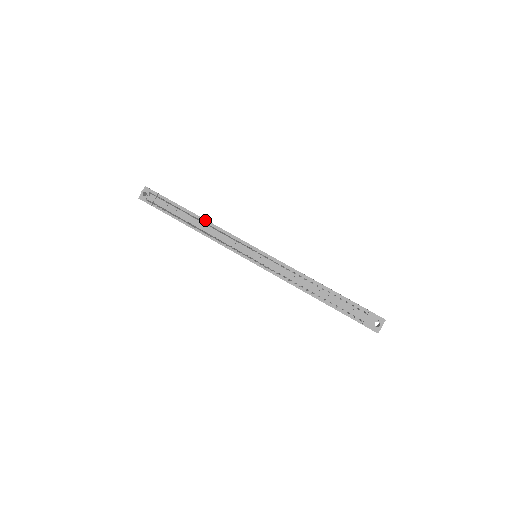
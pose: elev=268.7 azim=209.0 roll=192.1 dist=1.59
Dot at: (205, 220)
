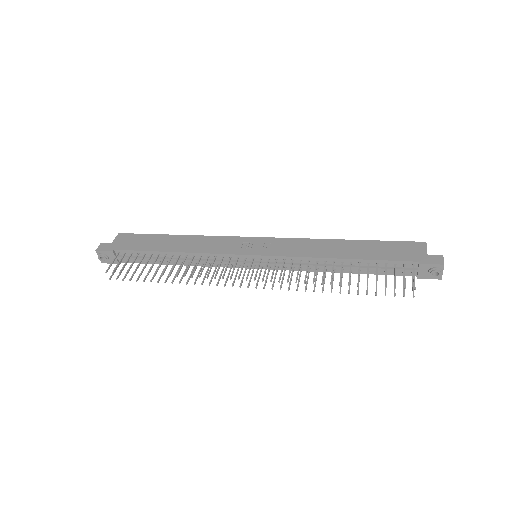
Dot at: (178, 253)
